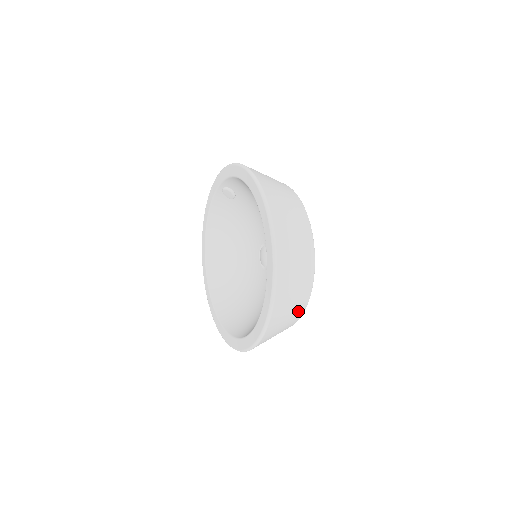
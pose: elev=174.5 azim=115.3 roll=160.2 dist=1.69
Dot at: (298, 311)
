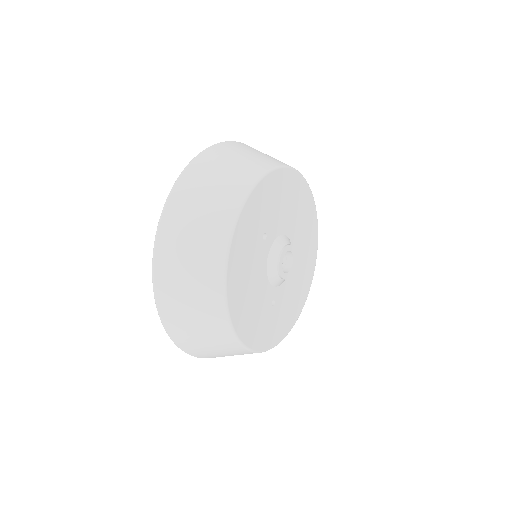
Dot at: (212, 243)
